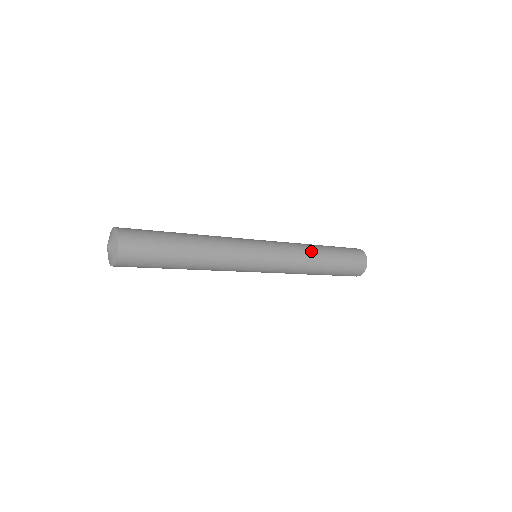
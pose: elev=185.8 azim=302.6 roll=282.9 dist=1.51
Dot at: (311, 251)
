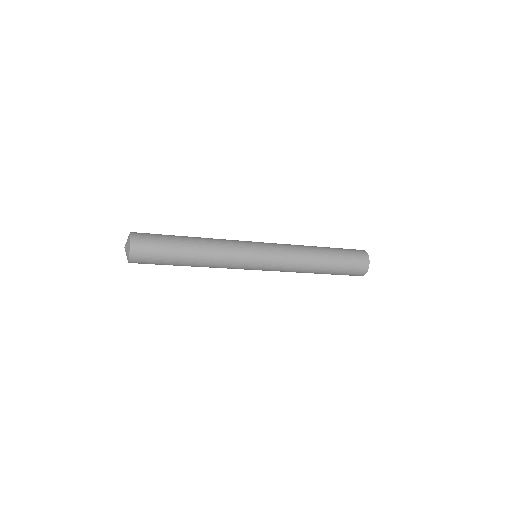
Dot at: (306, 247)
